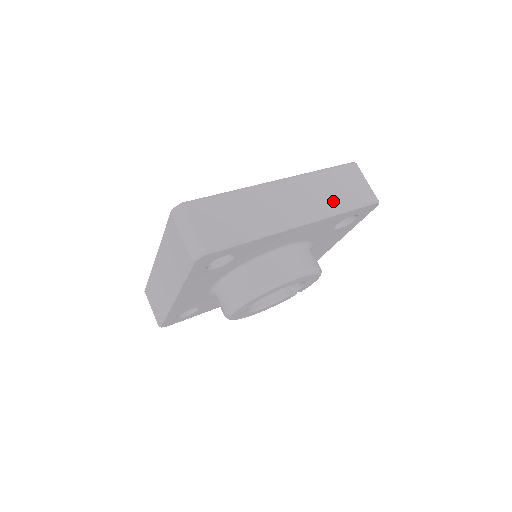
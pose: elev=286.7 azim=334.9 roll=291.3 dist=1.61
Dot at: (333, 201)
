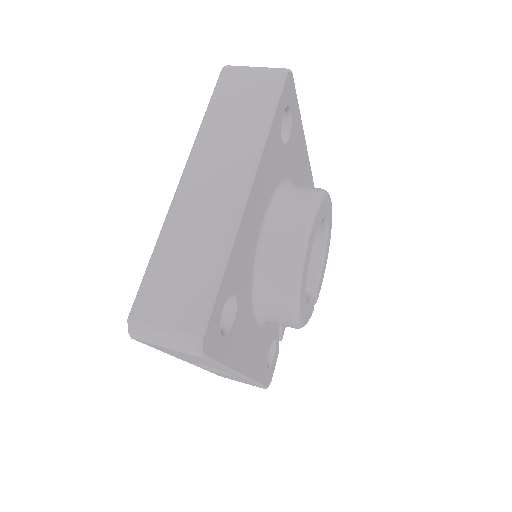
Dot at: occluded
